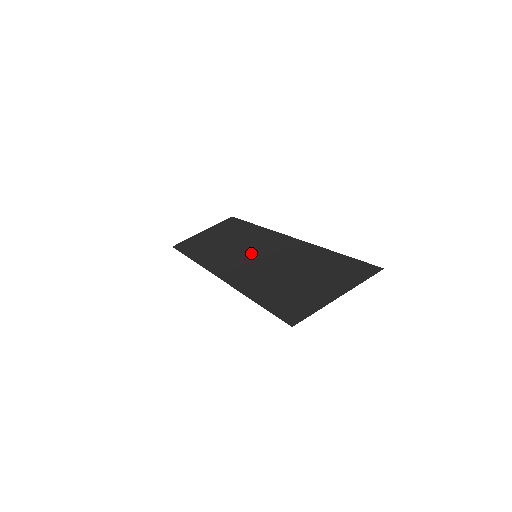
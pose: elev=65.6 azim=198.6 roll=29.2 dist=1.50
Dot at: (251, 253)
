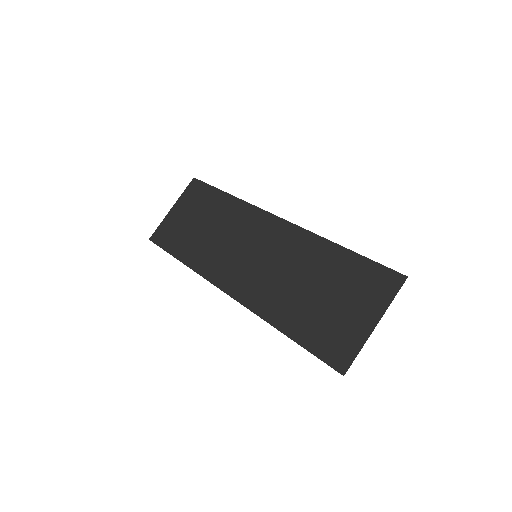
Dot at: (248, 251)
